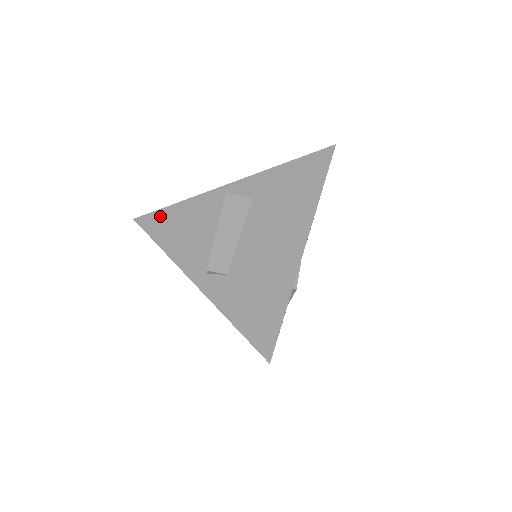
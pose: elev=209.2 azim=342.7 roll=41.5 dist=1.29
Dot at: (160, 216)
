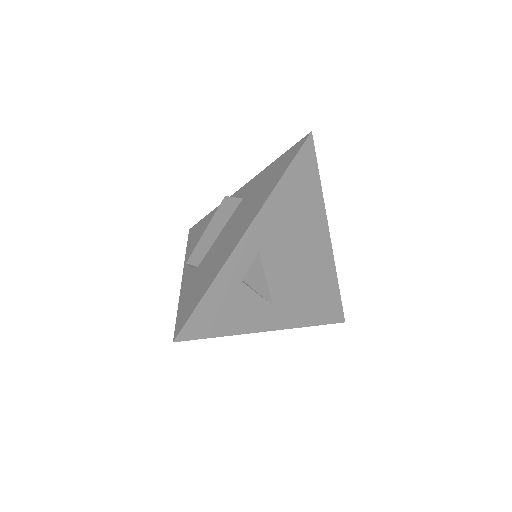
Dot at: (199, 224)
